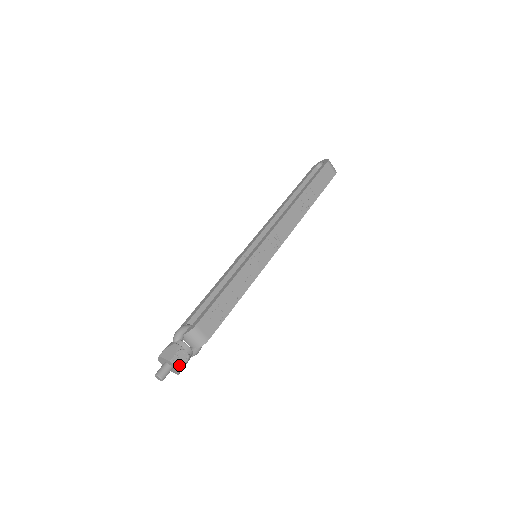
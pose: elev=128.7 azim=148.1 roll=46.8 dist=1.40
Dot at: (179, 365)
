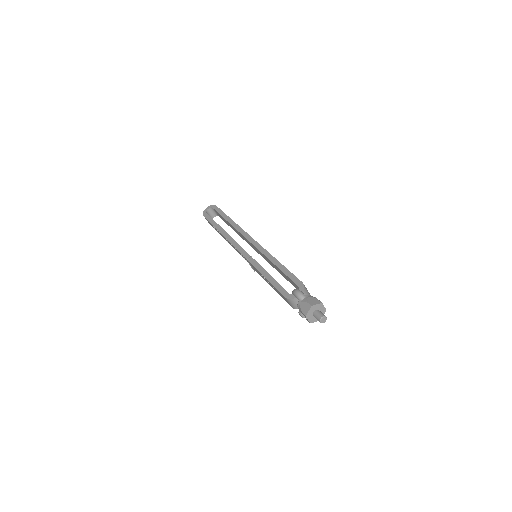
Dot at: (323, 307)
